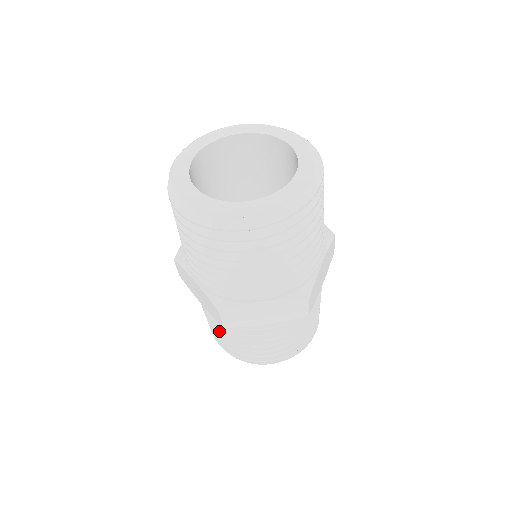
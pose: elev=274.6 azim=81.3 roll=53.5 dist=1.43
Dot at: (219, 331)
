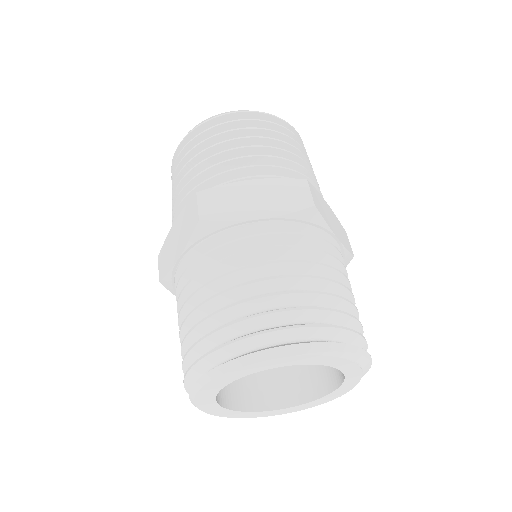
Dot at: (195, 308)
